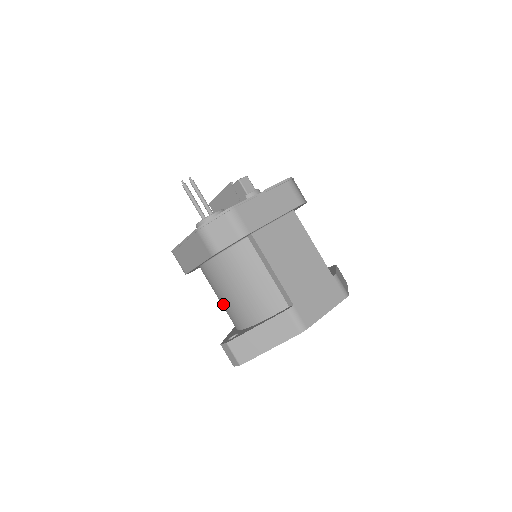
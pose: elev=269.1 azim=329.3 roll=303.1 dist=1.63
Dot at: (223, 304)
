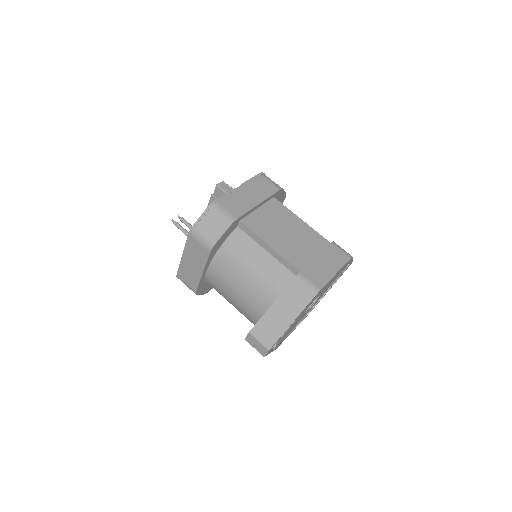
Dot at: (237, 305)
